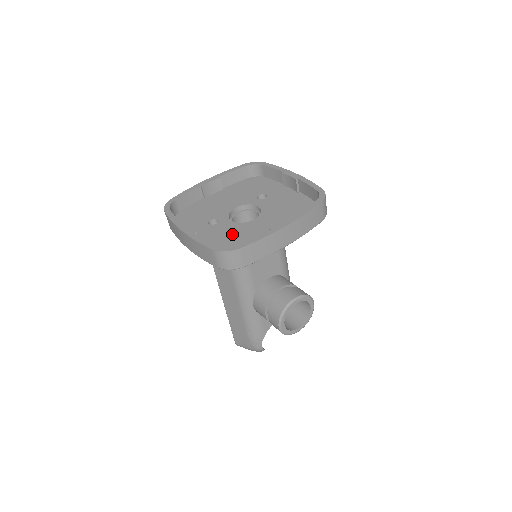
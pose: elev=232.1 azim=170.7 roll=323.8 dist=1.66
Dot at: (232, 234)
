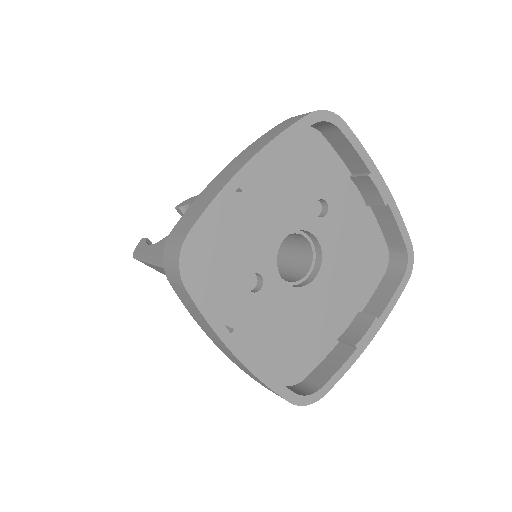
Dot at: (288, 320)
